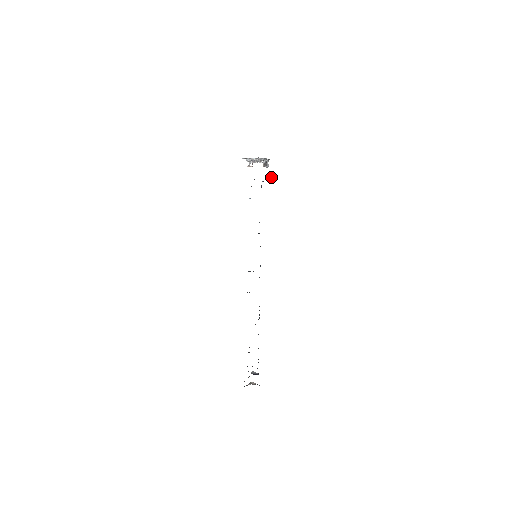
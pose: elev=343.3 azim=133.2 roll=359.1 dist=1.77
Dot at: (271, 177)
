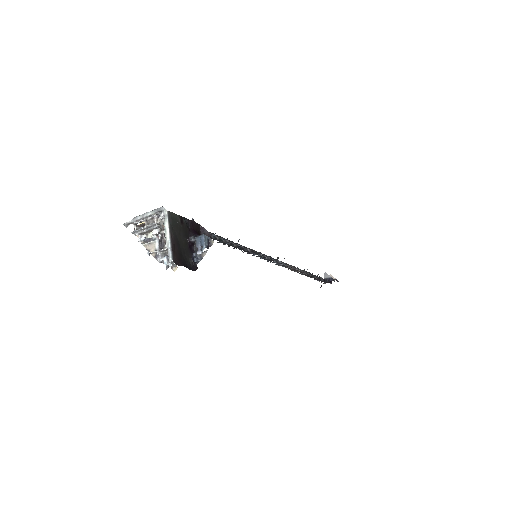
Dot at: (196, 262)
